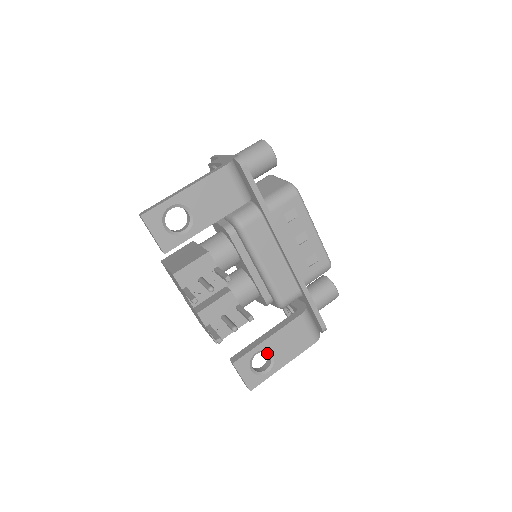
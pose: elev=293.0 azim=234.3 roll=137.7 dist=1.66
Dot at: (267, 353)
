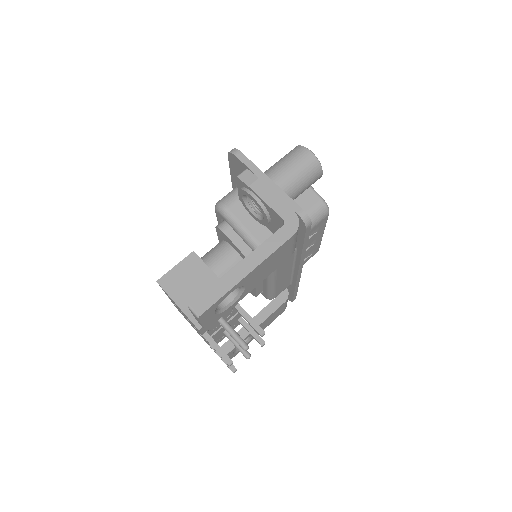
Dot at: occluded
